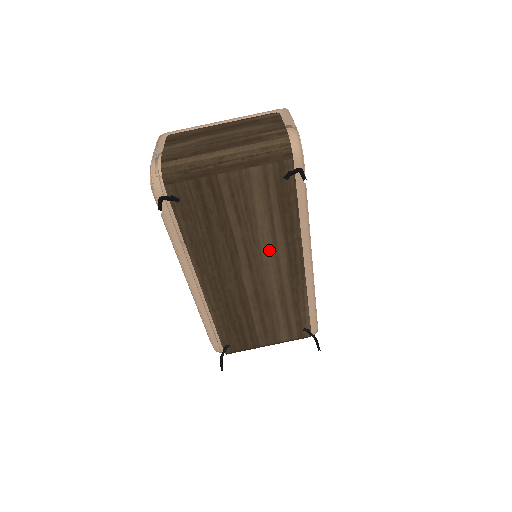
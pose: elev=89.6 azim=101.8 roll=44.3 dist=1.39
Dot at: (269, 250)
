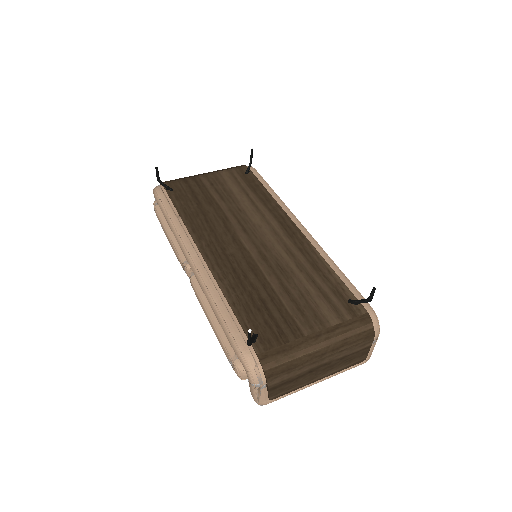
Dot at: (256, 216)
